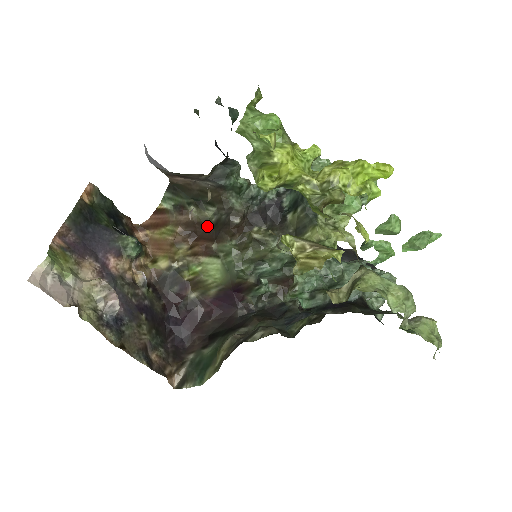
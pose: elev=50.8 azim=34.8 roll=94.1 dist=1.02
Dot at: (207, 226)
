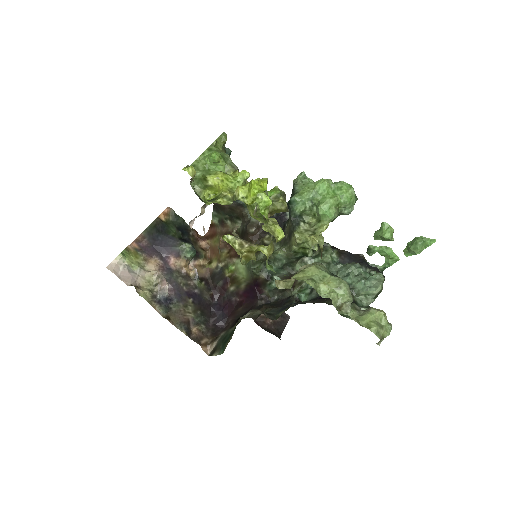
Dot at: occluded
